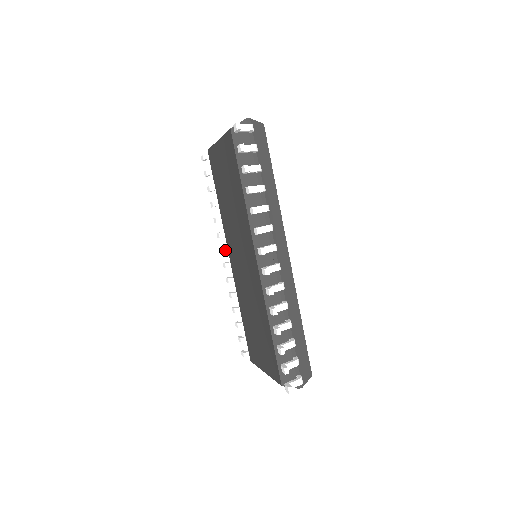
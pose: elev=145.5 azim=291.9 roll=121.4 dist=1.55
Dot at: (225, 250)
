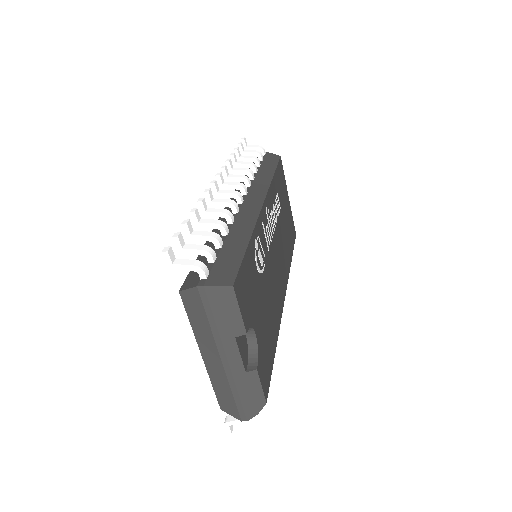
Dot at: occluded
